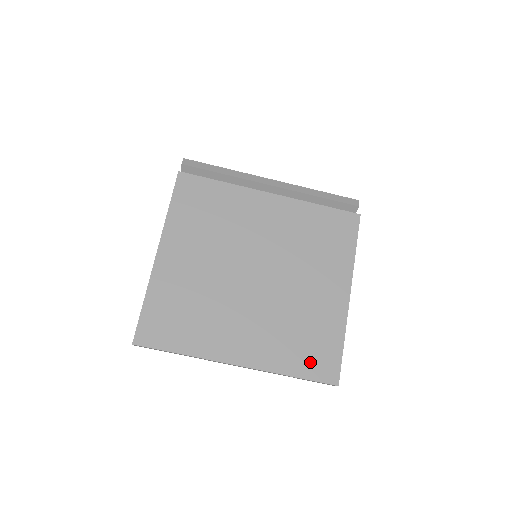
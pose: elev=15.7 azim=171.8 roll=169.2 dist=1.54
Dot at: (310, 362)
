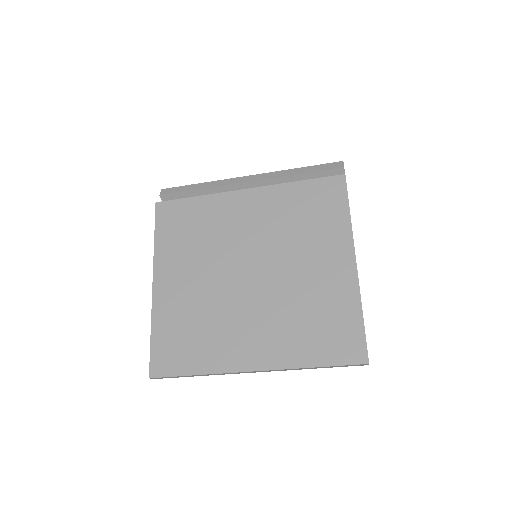
Dot at: (330, 346)
